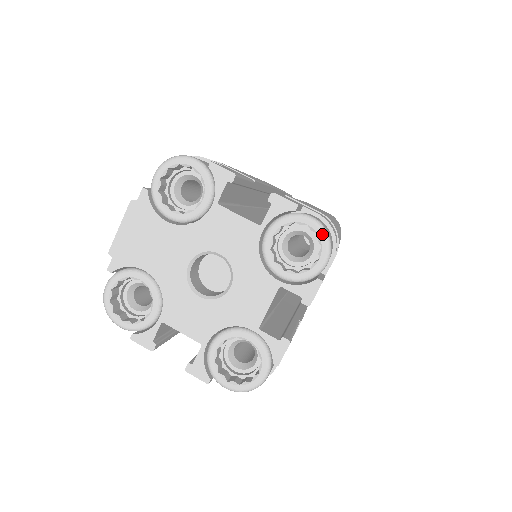
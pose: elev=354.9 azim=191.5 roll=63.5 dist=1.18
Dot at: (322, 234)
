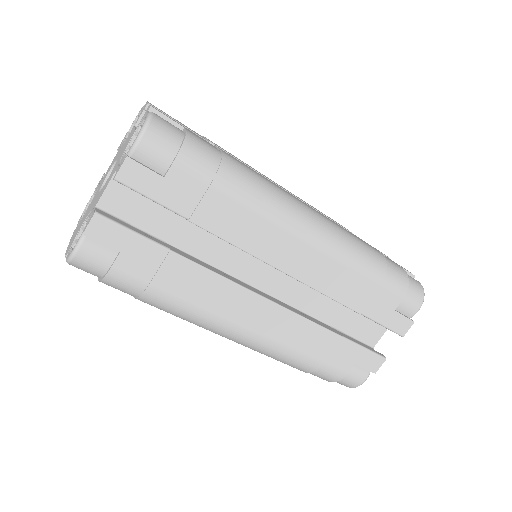
Dot at: (138, 113)
